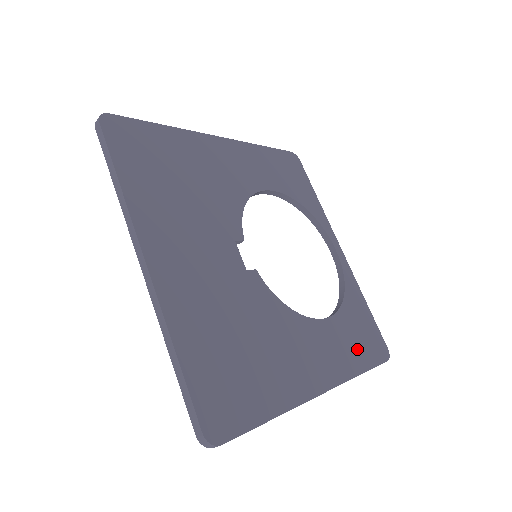
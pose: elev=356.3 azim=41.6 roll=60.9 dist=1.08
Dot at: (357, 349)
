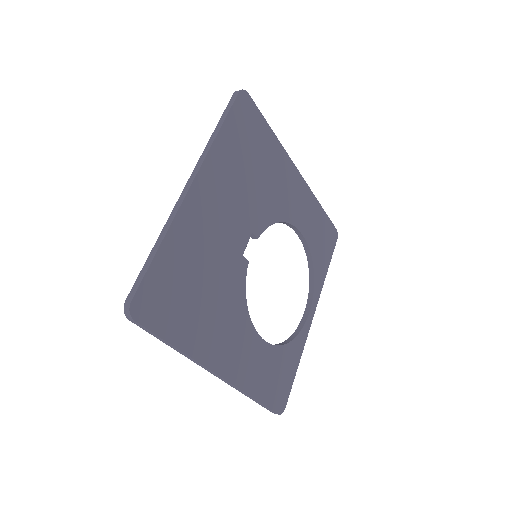
Dot at: (265, 381)
